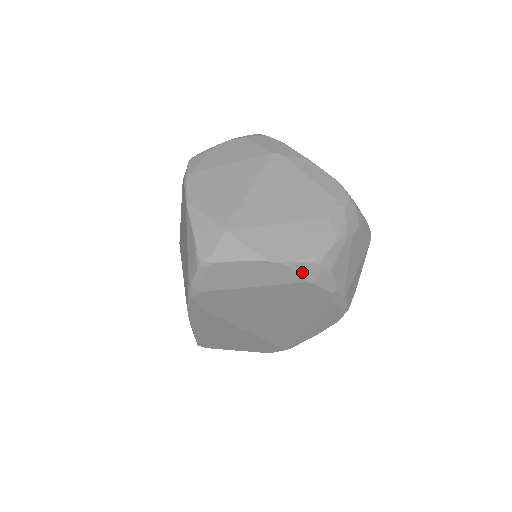
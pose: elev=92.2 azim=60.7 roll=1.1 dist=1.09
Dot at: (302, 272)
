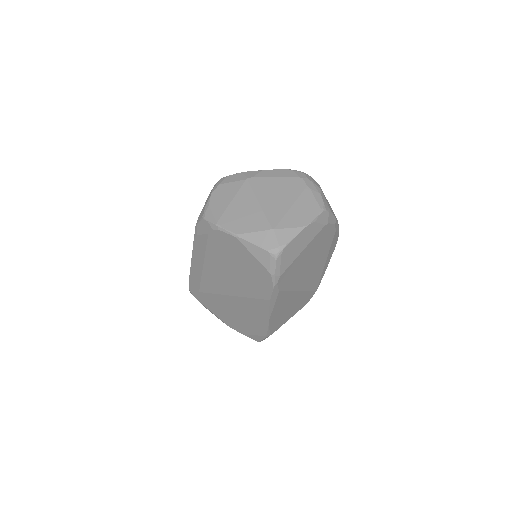
Dot at: (321, 221)
